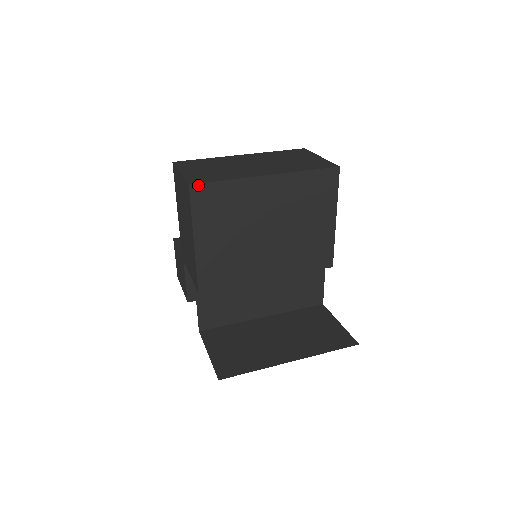
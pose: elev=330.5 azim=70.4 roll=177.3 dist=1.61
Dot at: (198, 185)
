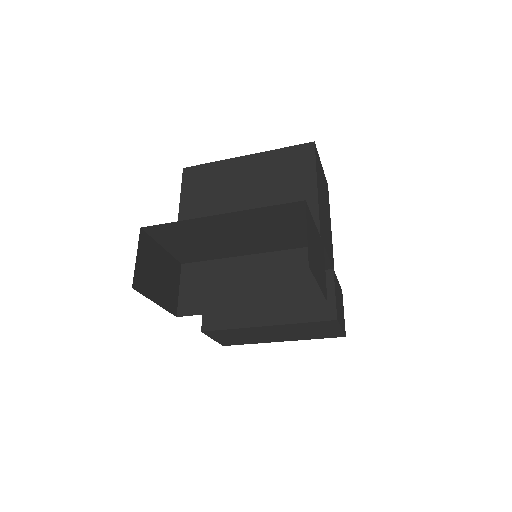
Dot at: (190, 168)
